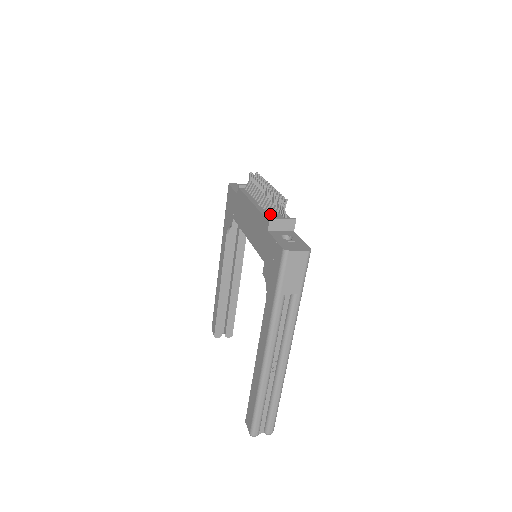
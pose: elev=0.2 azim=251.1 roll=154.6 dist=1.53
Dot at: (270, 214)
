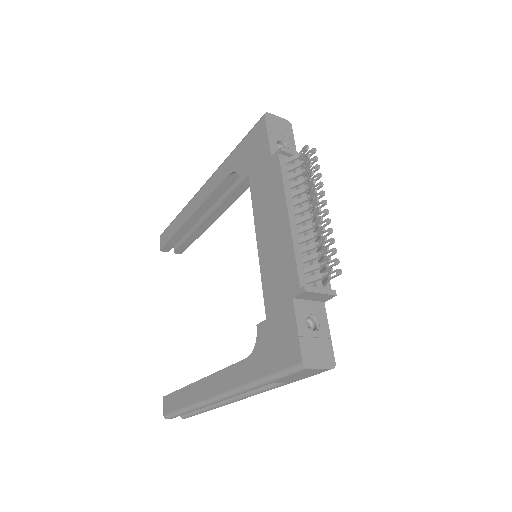
Dot at: (307, 270)
